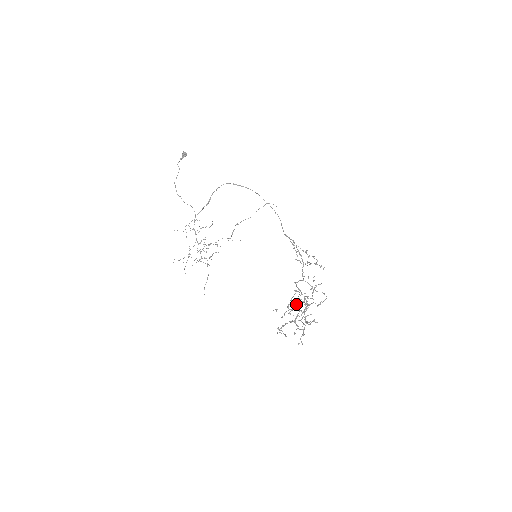
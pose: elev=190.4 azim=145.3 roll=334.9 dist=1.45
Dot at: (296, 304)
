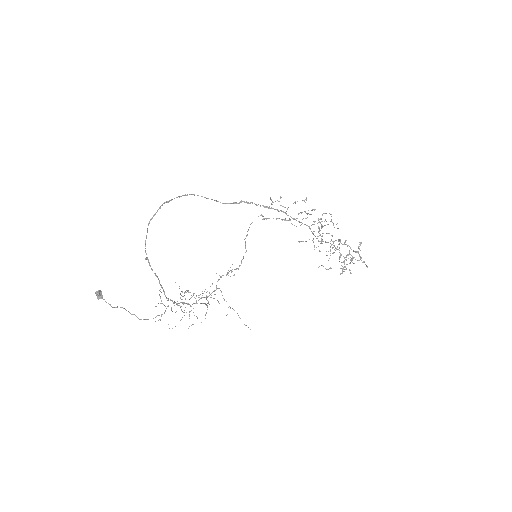
Dot at: occluded
